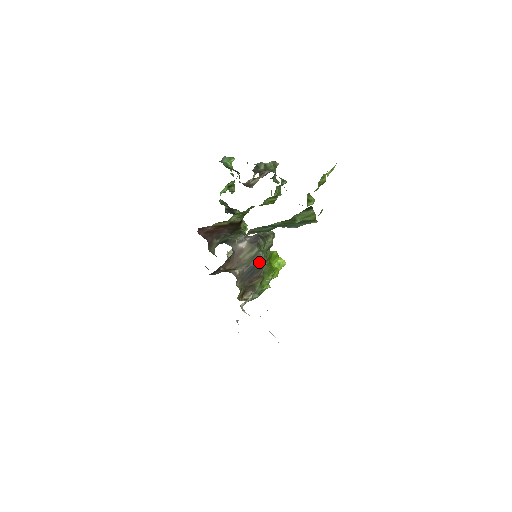
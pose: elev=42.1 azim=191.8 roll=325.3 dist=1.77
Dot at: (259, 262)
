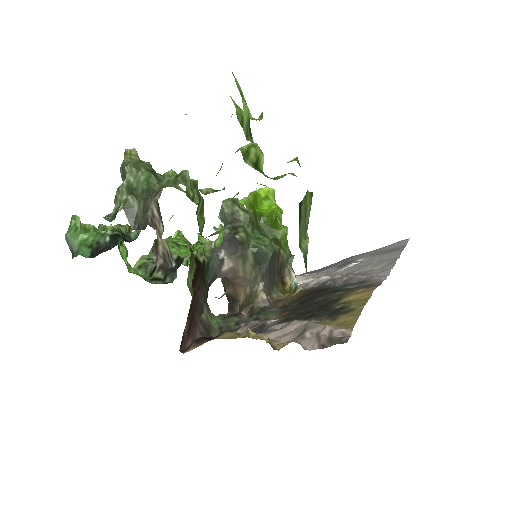
Dot at: (268, 257)
